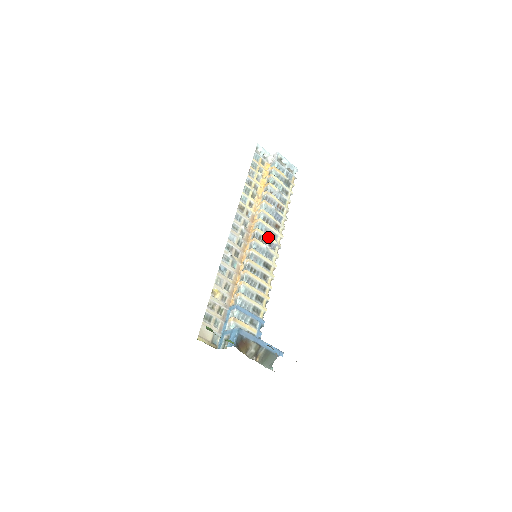
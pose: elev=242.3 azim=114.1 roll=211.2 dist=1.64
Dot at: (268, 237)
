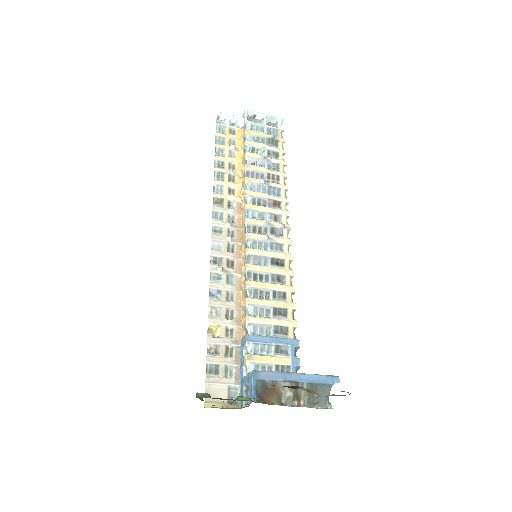
Dot at: (266, 223)
